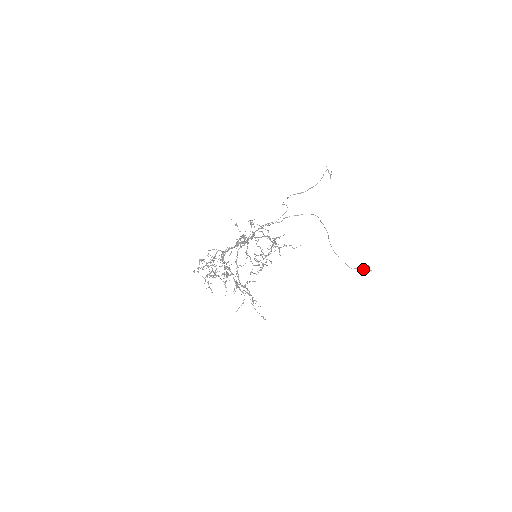
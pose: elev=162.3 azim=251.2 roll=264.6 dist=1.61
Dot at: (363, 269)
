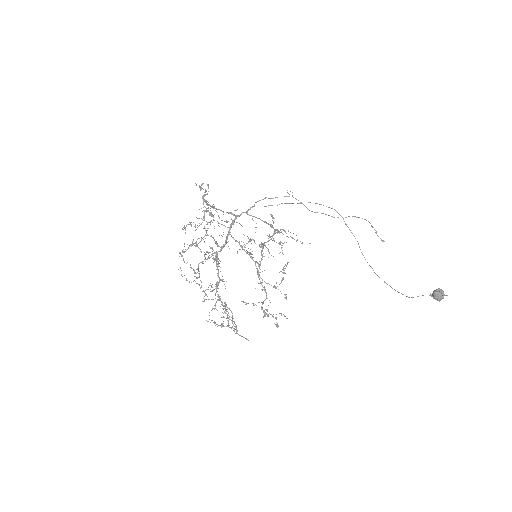
Dot at: (431, 295)
